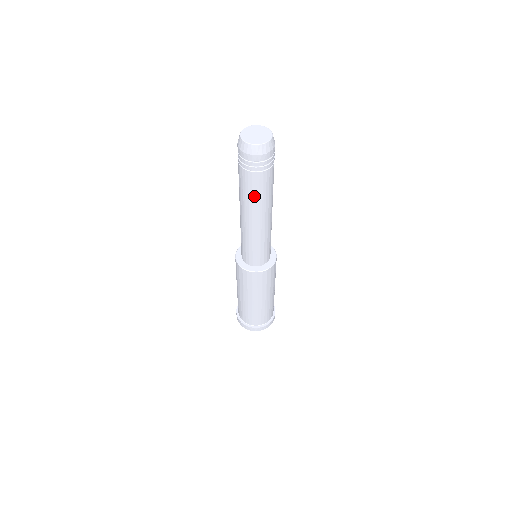
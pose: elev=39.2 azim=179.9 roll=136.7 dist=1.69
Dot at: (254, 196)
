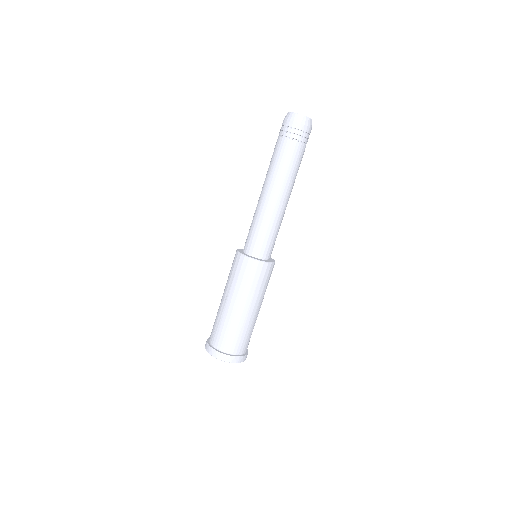
Dot at: (281, 165)
